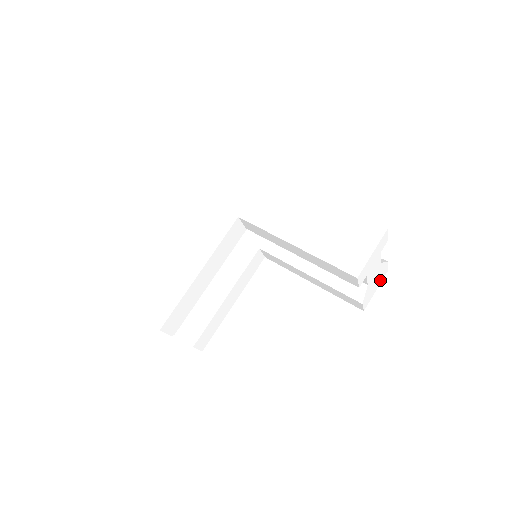
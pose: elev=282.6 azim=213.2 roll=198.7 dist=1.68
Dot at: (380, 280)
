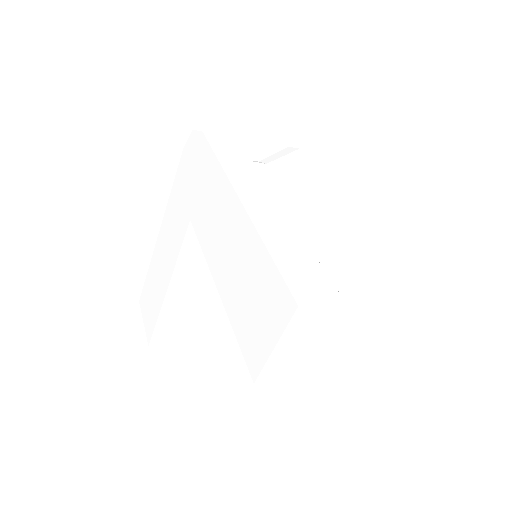
Dot at: (436, 327)
